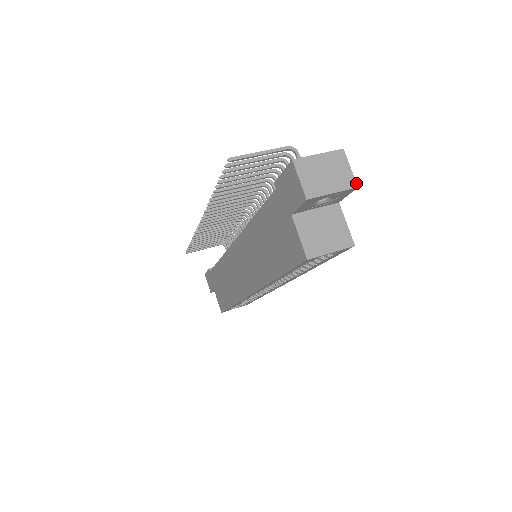
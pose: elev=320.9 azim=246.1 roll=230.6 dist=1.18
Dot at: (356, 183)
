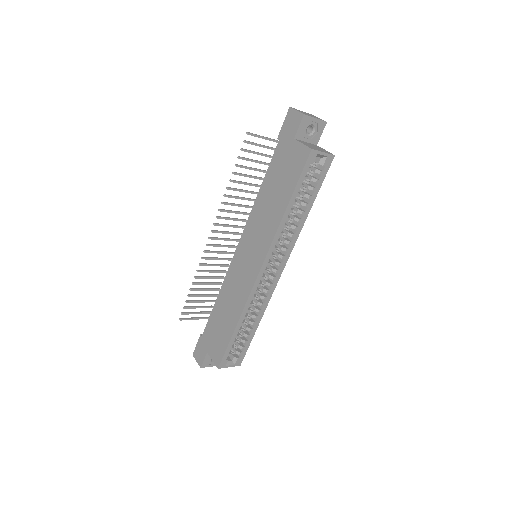
Dot at: (325, 121)
